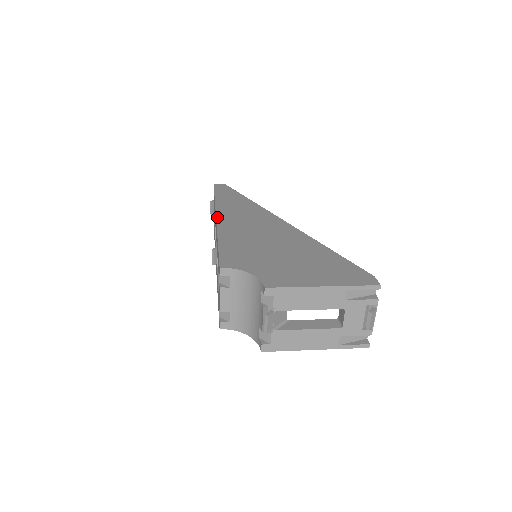
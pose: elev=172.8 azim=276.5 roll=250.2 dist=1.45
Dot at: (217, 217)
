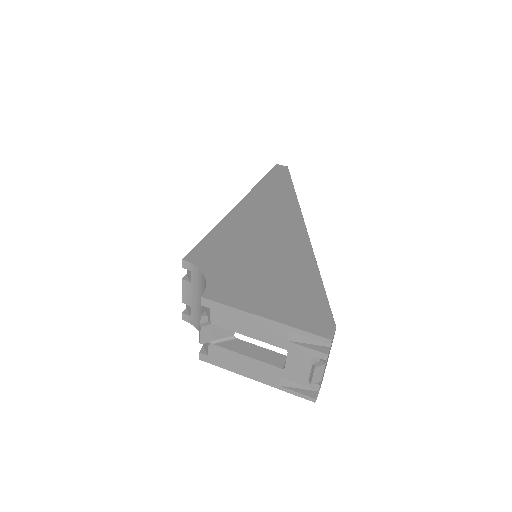
Dot at: (239, 203)
